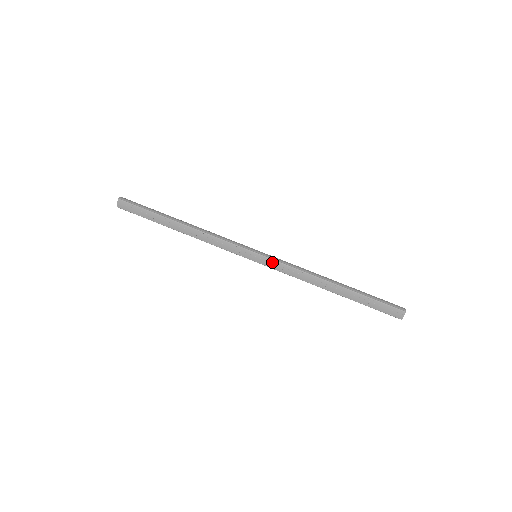
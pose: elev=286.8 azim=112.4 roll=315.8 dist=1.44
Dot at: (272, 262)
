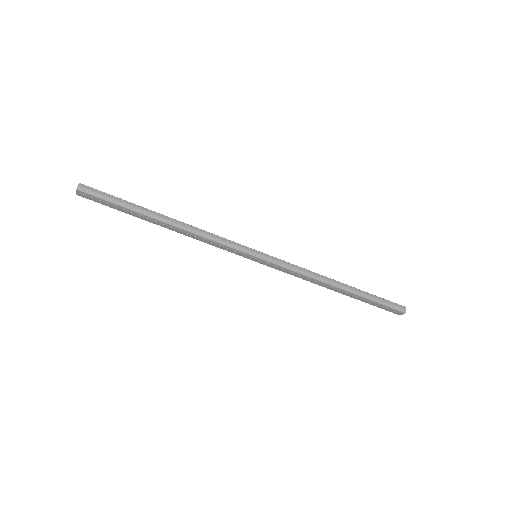
Dot at: (274, 265)
